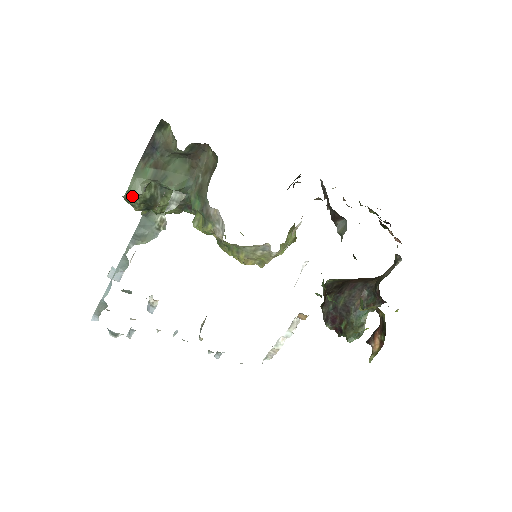
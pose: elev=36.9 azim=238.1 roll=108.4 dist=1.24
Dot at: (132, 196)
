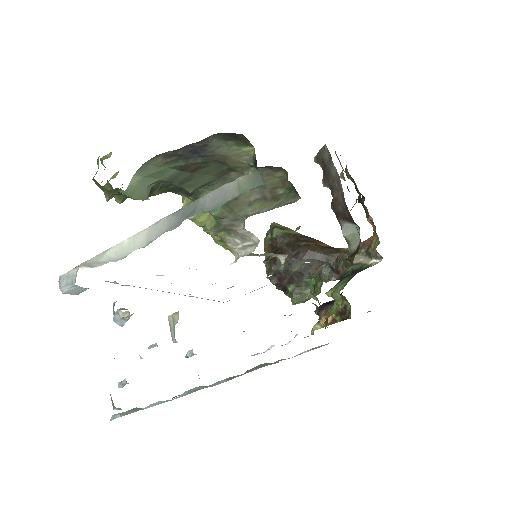
Dot at: (117, 188)
